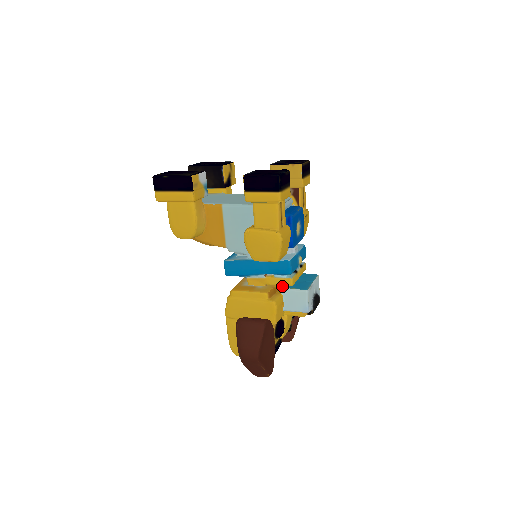
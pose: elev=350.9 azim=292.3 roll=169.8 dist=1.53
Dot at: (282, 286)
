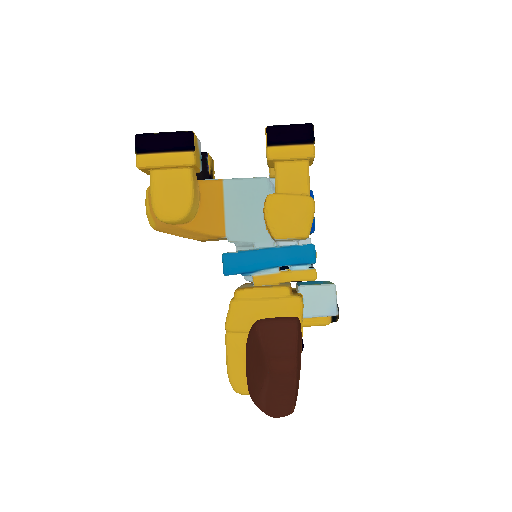
Dot at: occluded
